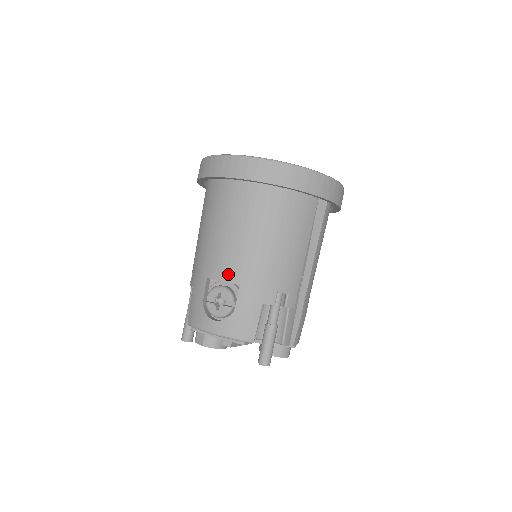
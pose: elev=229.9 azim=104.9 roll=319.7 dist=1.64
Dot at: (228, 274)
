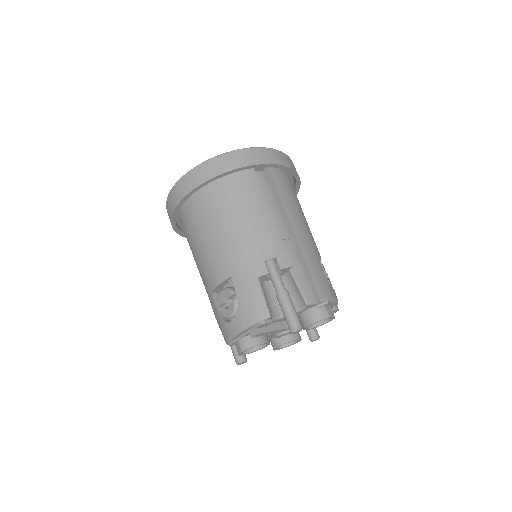
Dot at: (218, 276)
